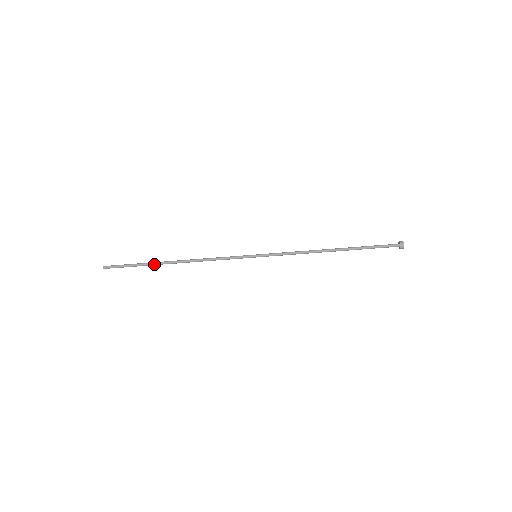
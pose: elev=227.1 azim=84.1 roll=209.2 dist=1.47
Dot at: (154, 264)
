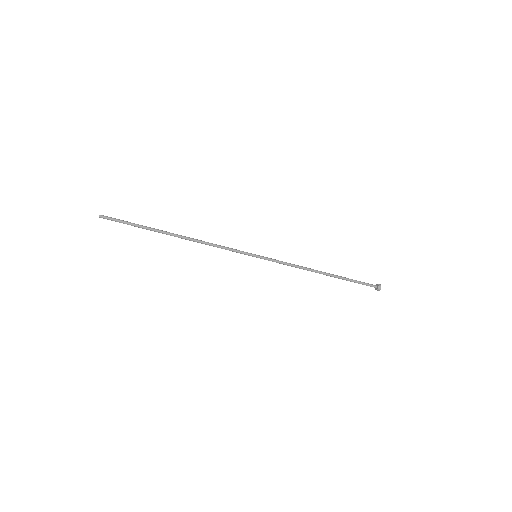
Dot at: (155, 230)
